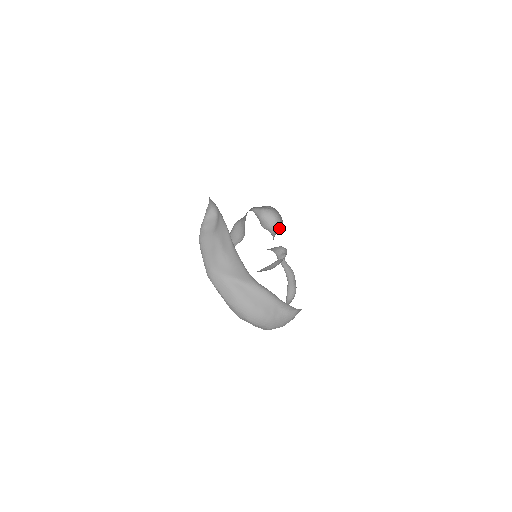
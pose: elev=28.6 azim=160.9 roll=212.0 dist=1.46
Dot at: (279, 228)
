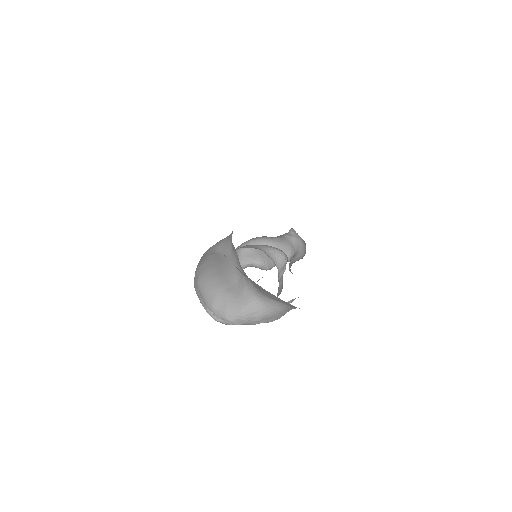
Dot at: occluded
